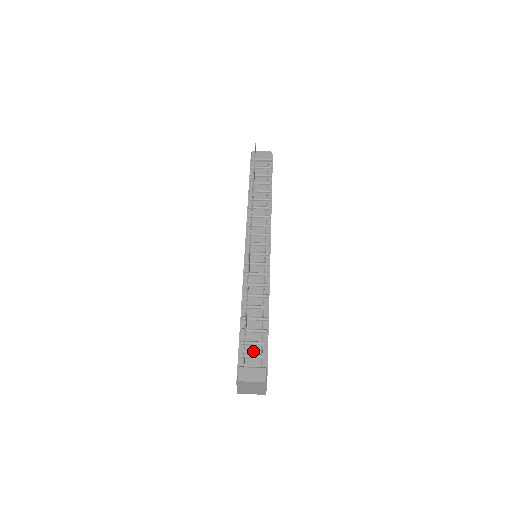
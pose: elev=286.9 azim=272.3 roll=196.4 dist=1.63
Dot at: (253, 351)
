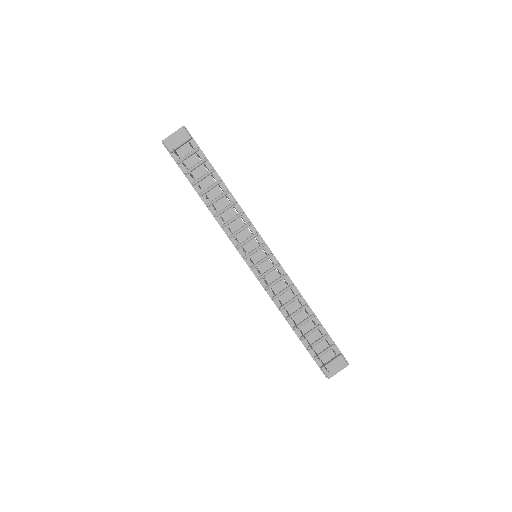
Dot at: (321, 348)
